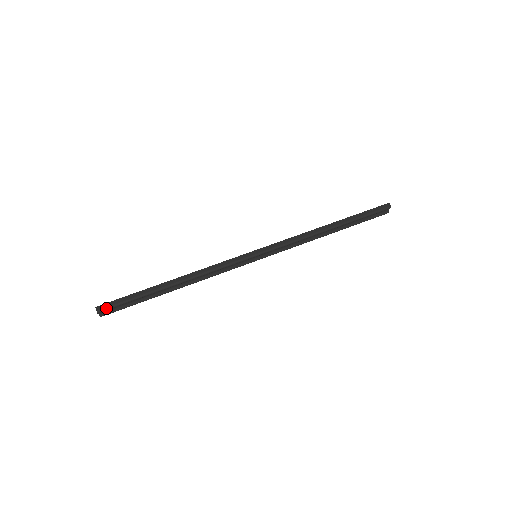
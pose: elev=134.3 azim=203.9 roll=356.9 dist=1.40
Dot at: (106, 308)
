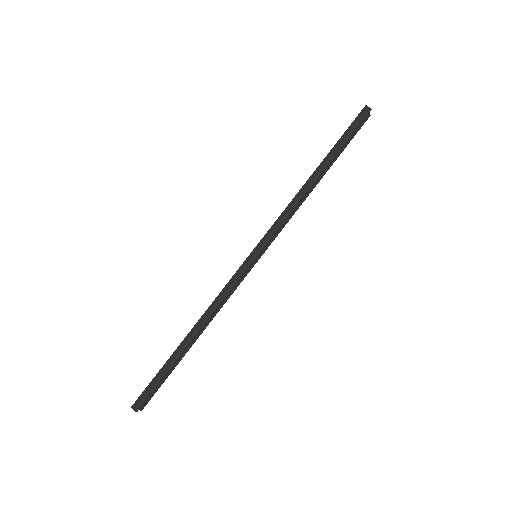
Dot at: (142, 403)
